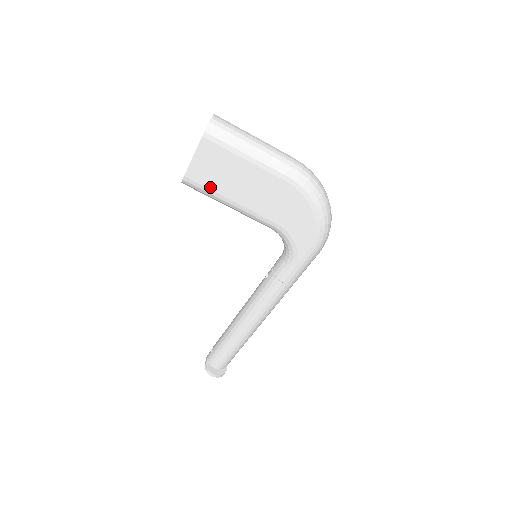
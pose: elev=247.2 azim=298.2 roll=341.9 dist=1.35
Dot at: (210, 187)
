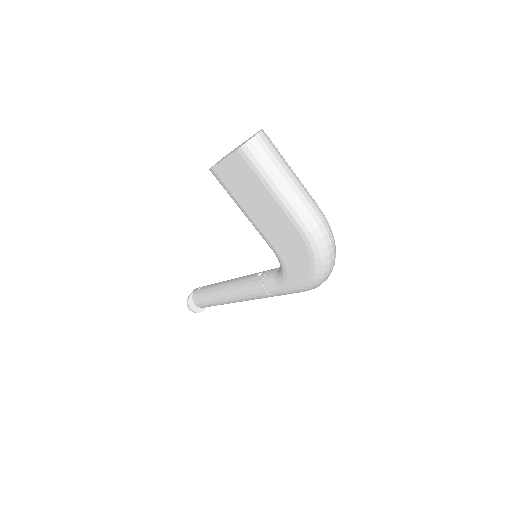
Dot at: (231, 190)
